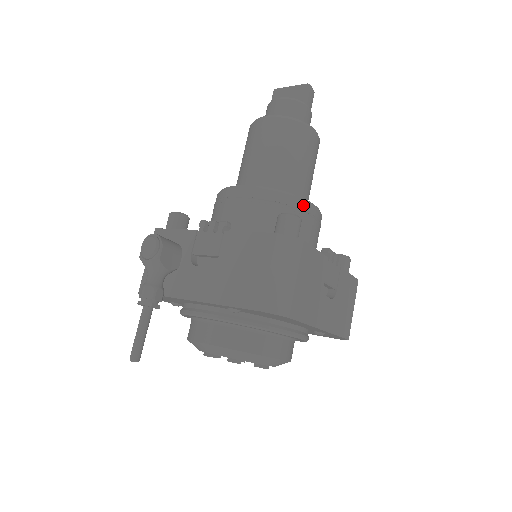
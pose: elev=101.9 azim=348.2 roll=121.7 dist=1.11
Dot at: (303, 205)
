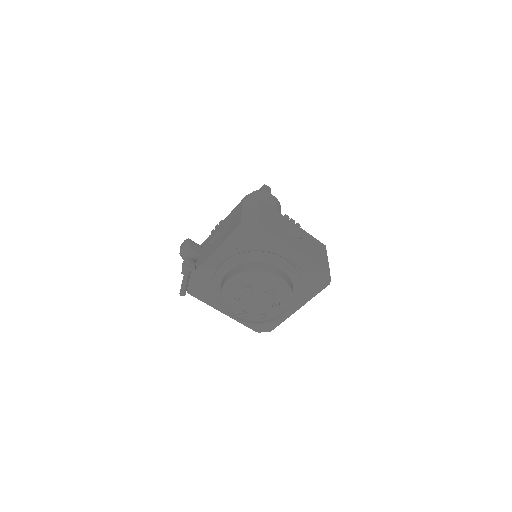
Dot at: occluded
